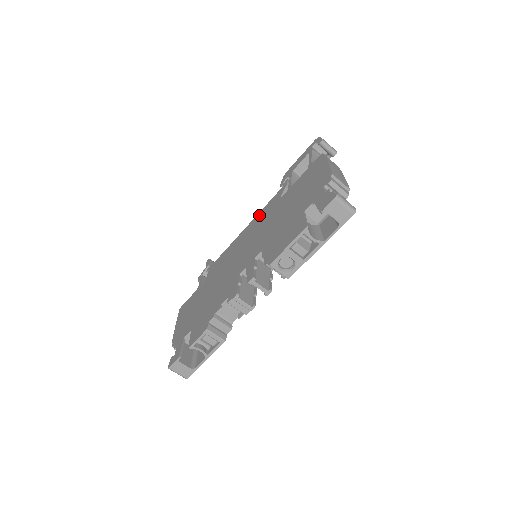
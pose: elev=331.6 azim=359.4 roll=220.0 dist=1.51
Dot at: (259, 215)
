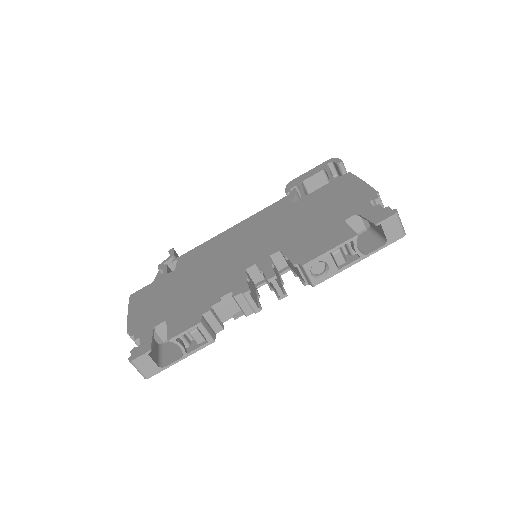
Dot at: (258, 215)
